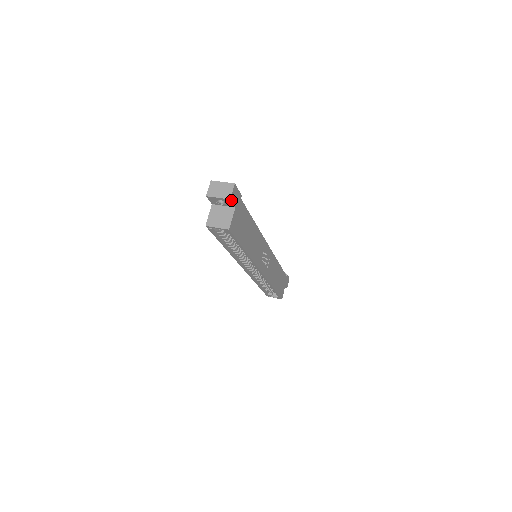
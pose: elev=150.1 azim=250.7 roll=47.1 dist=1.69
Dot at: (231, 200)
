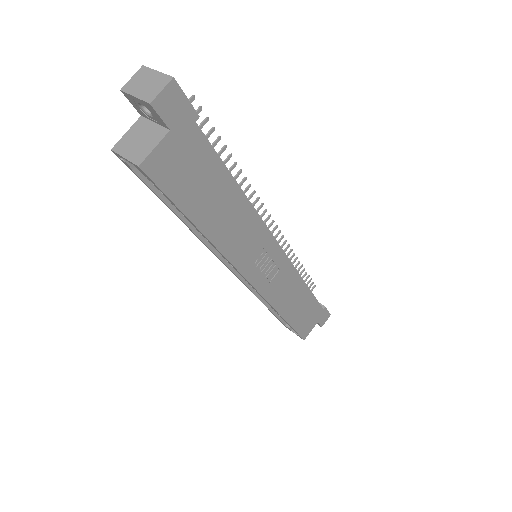
Dot at: (154, 107)
